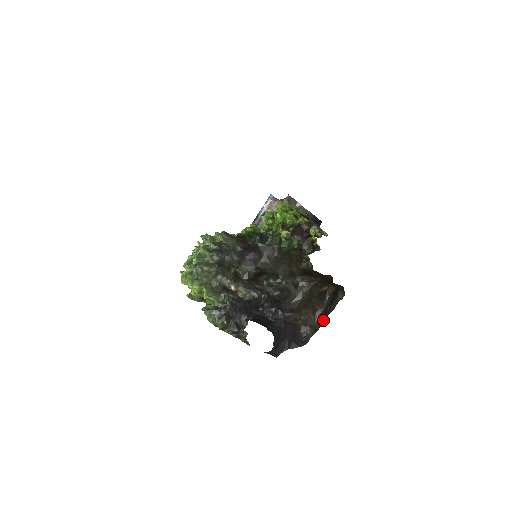
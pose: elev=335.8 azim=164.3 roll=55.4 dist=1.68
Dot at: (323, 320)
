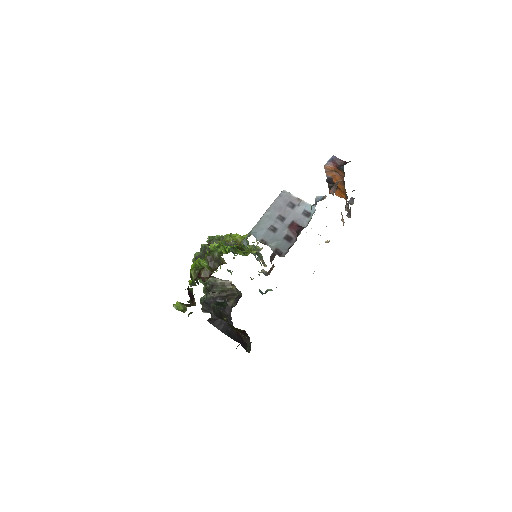
Dot at: occluded
